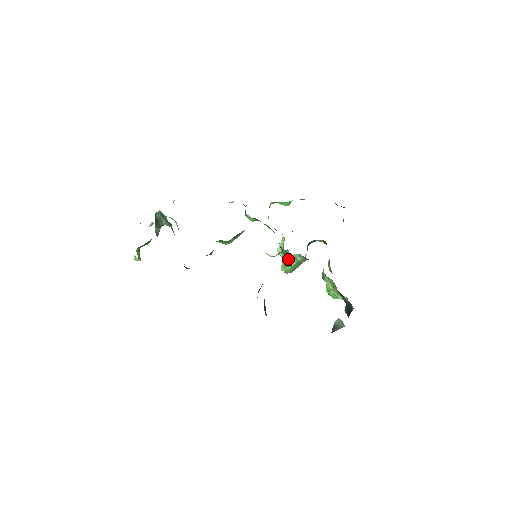
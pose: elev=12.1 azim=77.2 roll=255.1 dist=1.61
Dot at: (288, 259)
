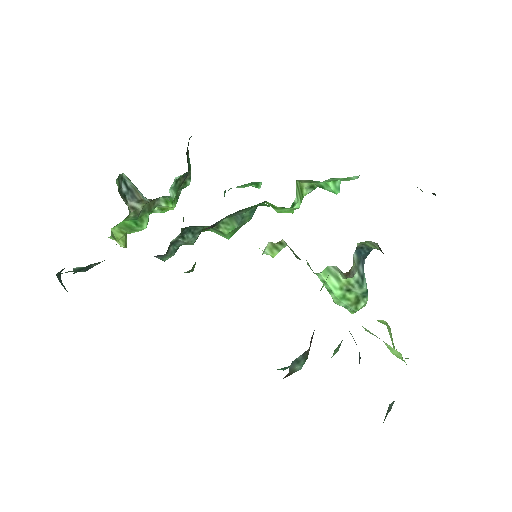
Dot at: occluded
